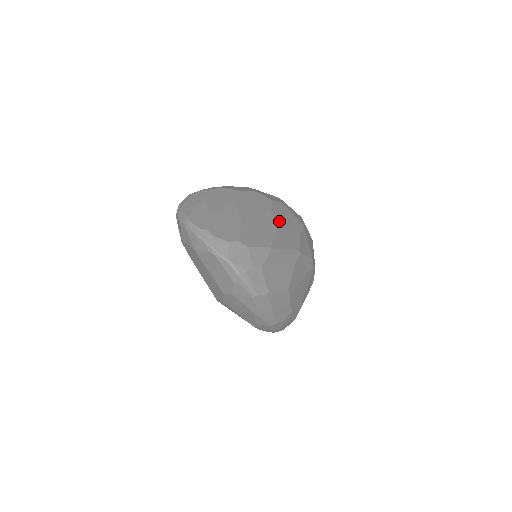
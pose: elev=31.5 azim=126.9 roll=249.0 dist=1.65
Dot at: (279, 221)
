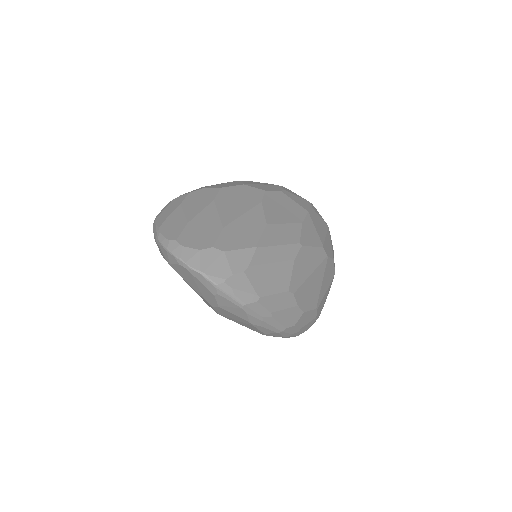
Dot at: (272, 213)
